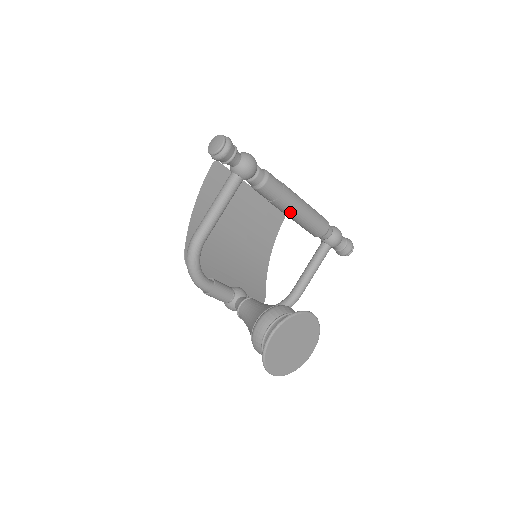
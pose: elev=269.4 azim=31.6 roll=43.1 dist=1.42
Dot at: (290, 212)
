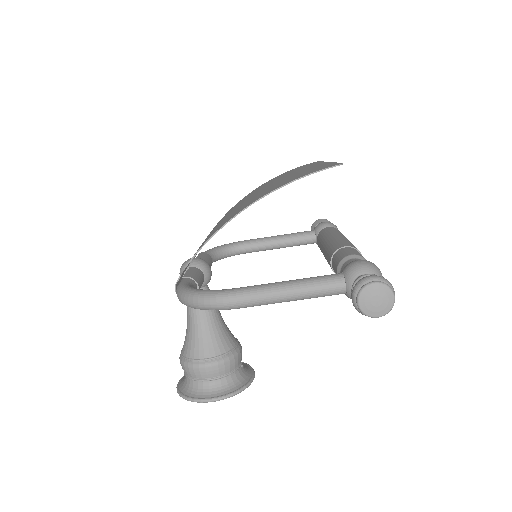
Dot at: occluded
